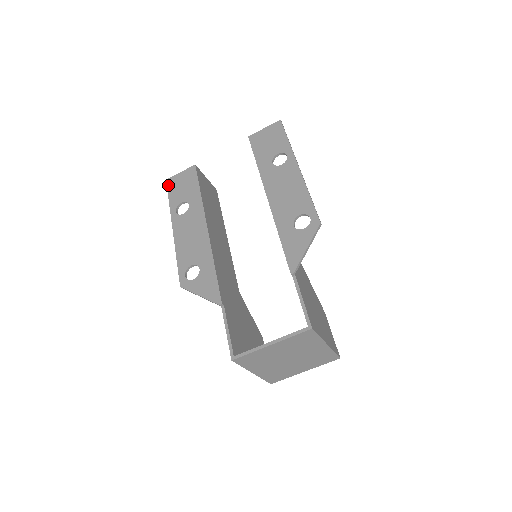
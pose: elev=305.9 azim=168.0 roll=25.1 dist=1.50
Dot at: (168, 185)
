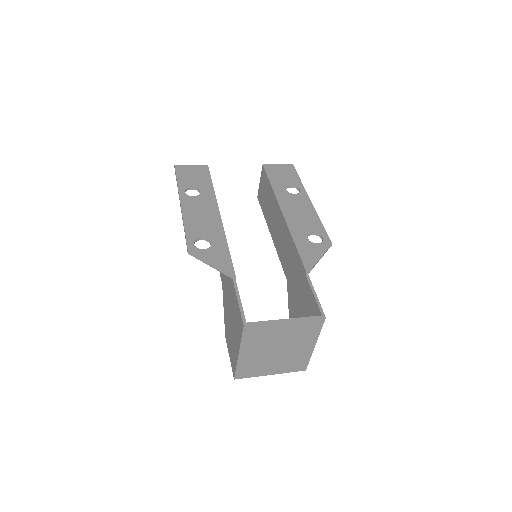
Dot at: (177, 169)
